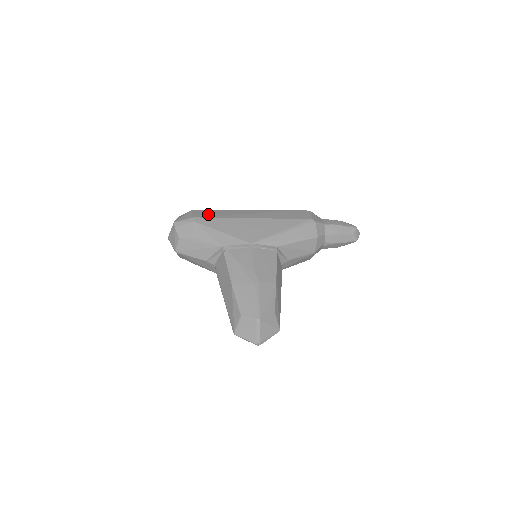
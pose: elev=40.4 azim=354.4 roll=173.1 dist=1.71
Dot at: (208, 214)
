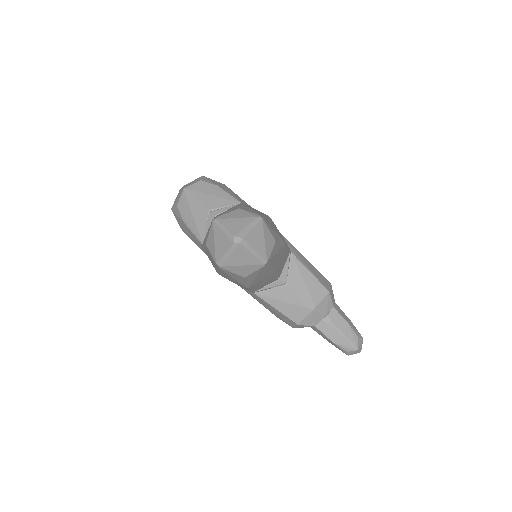
Dot at: occluded
